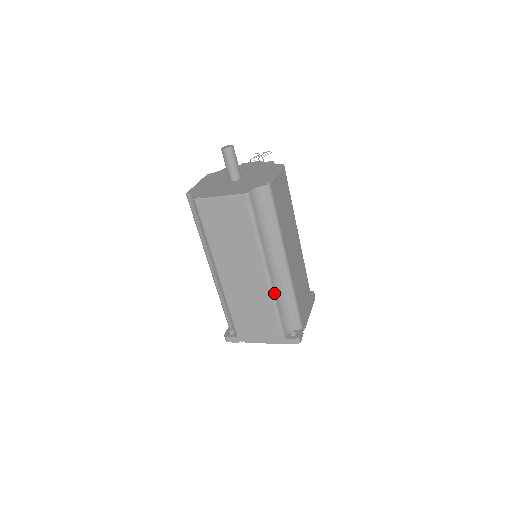
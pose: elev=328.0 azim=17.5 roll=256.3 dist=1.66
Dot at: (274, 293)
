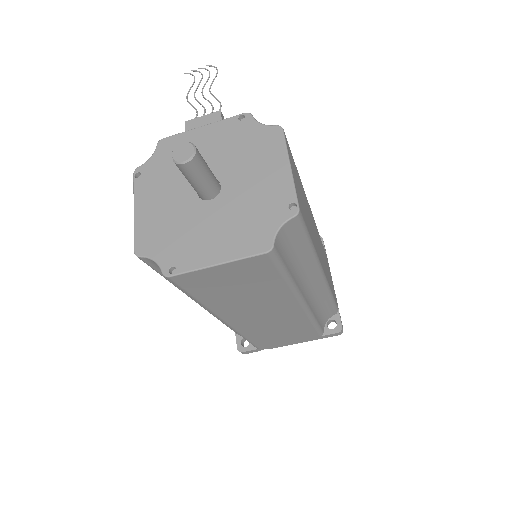
Dot at: (311, 312)
